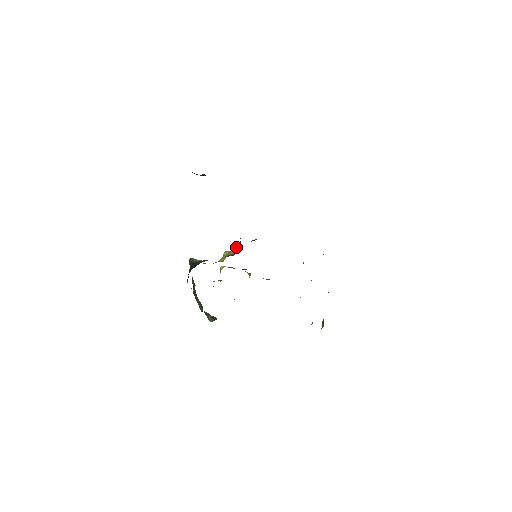
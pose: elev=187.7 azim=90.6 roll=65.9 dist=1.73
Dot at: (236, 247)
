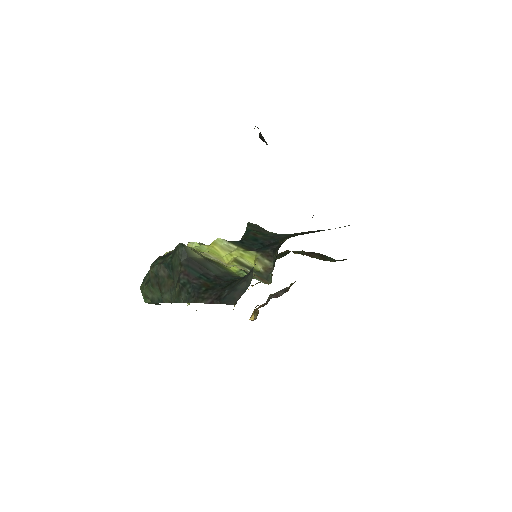
Dot at: (263, 262)
